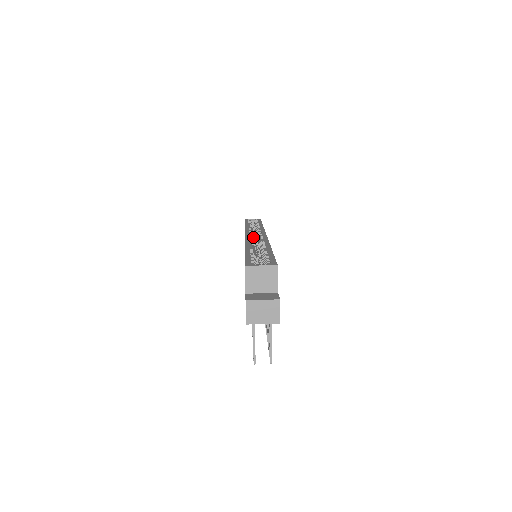
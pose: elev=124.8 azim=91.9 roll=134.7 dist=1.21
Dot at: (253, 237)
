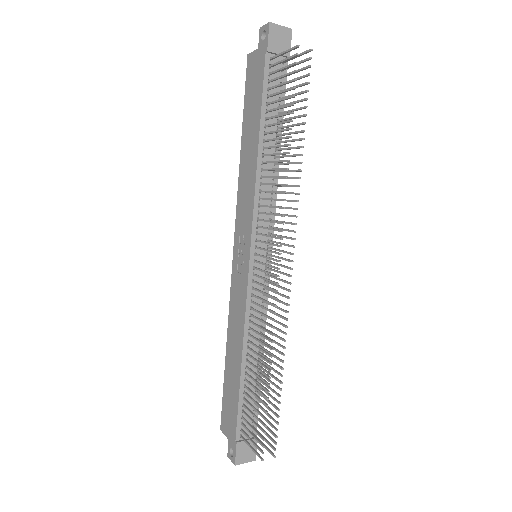
Dot at: occluded
